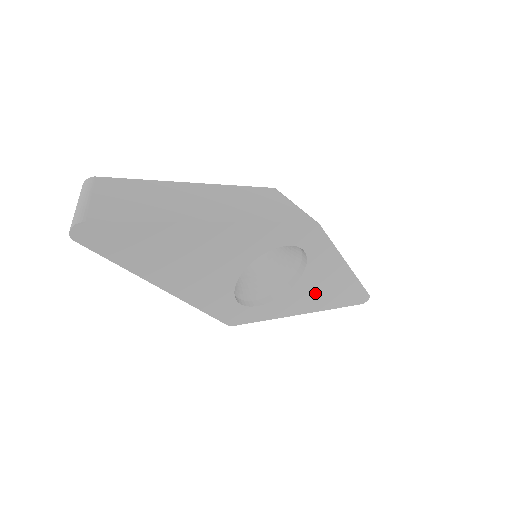
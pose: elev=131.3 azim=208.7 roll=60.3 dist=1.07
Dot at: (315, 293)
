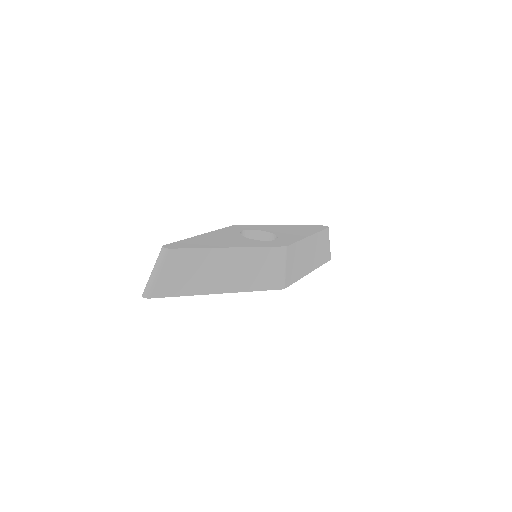
Dot at: occluded
